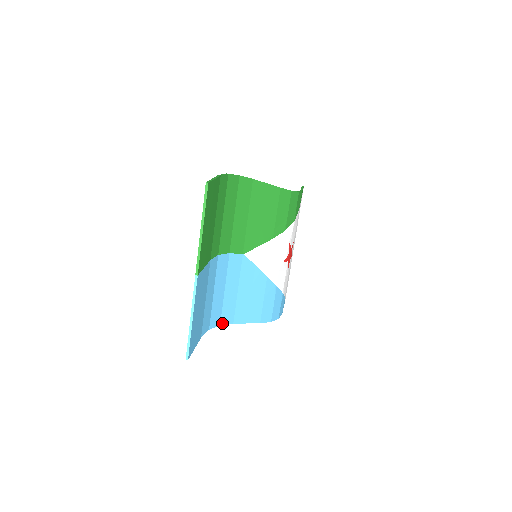
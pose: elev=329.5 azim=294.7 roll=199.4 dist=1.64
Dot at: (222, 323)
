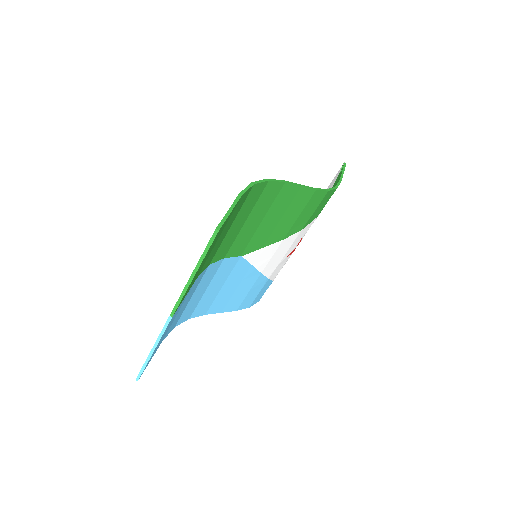
Dot at: (192, 316)
